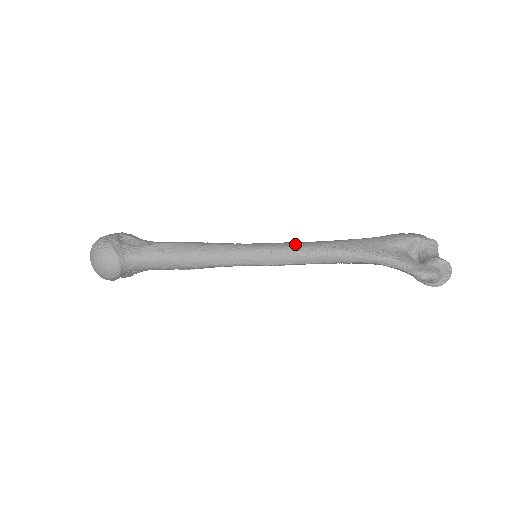
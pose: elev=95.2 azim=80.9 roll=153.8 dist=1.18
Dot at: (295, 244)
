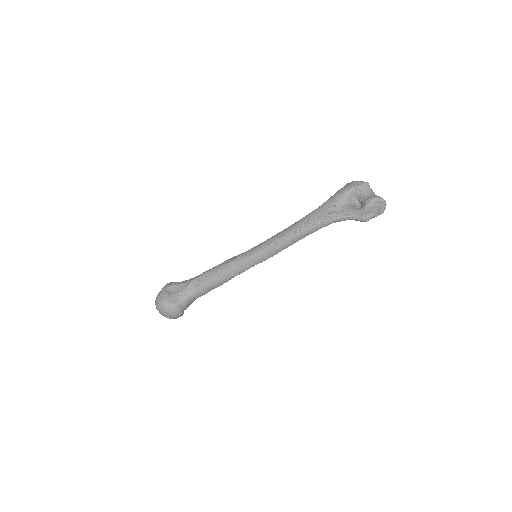
Dot at: (275, 238)
